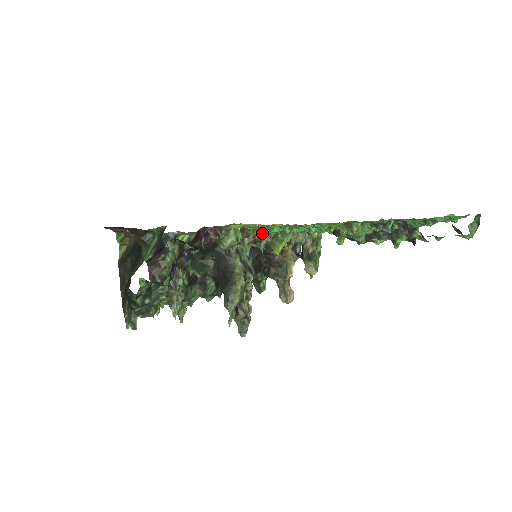
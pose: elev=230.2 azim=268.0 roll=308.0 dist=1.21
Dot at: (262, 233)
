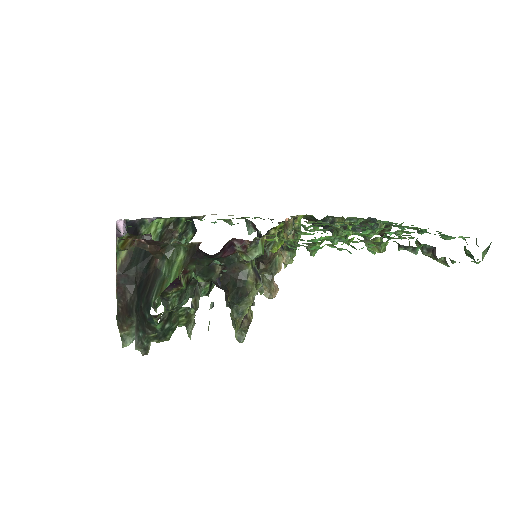
Dot at: occluded
